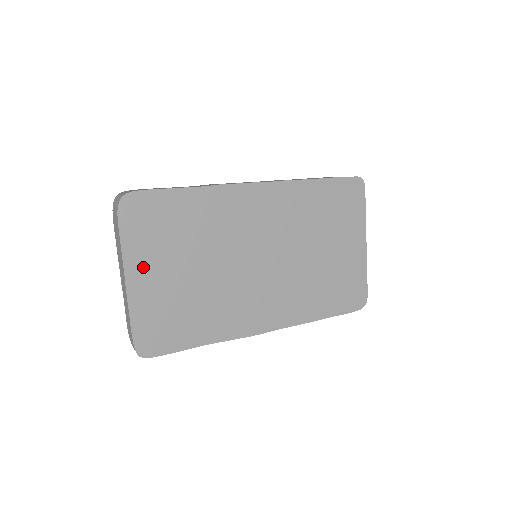
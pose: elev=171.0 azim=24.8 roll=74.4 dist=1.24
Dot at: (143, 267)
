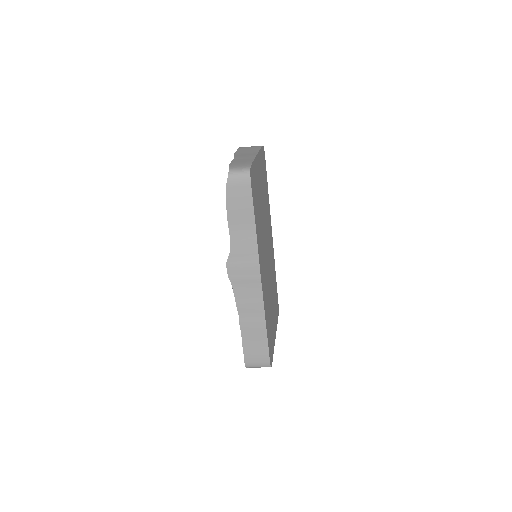
Dot at: (260, 166)
